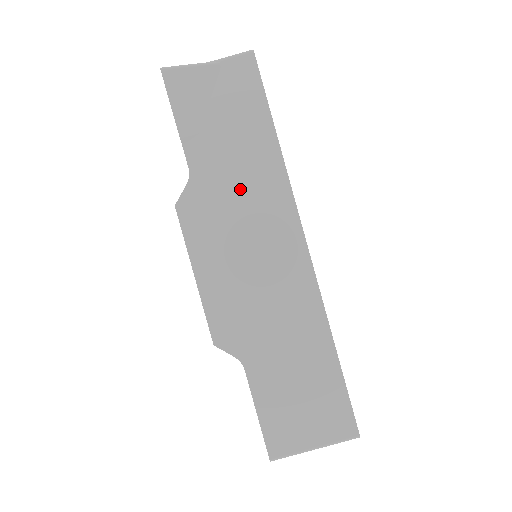
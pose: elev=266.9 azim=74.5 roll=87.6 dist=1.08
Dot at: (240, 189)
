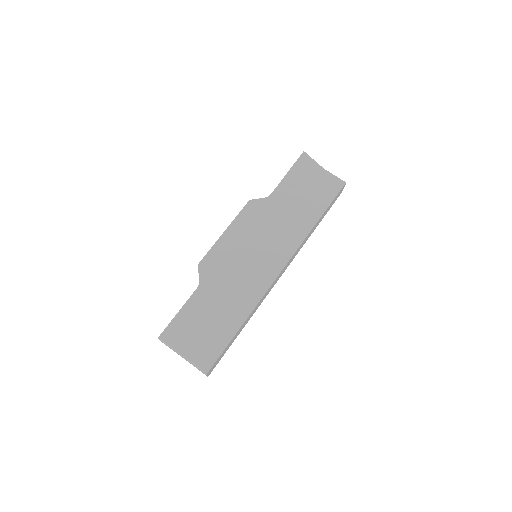
Dot at: (281, 222)
